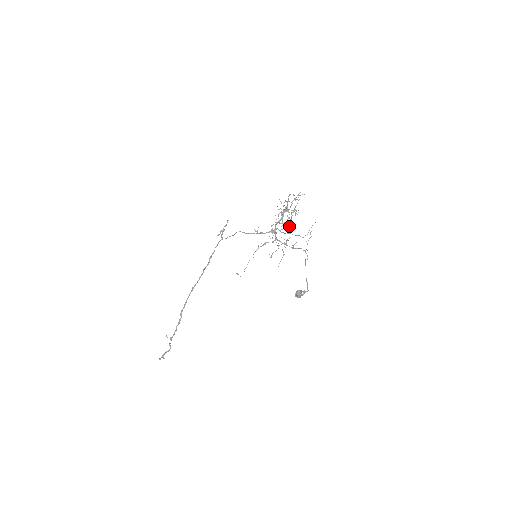
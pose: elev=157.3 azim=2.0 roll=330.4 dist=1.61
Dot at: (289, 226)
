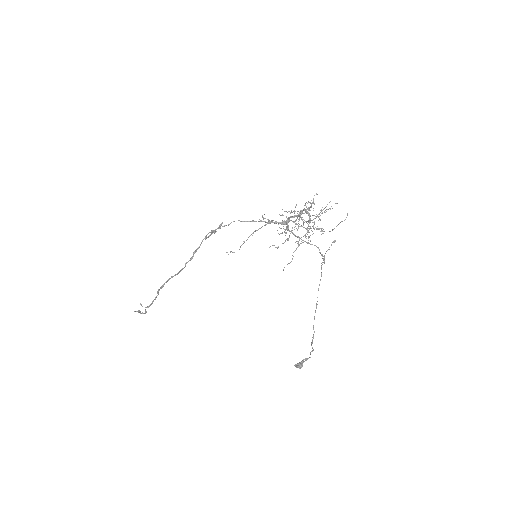
Dot at: occluded
